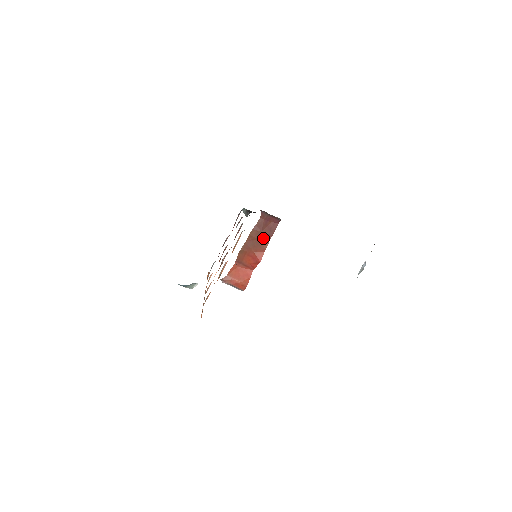
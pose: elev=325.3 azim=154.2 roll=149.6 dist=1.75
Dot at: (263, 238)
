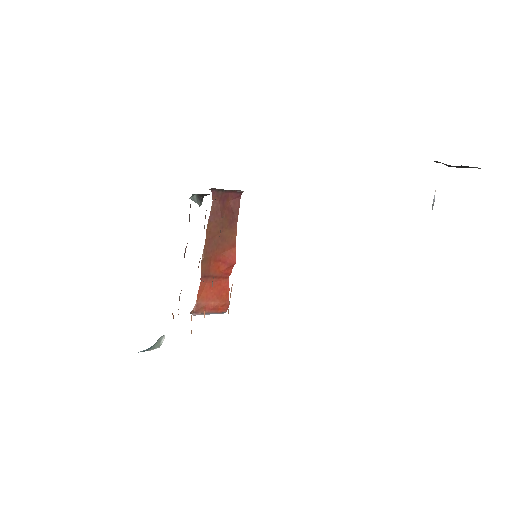
Dot at: (227, 228)
